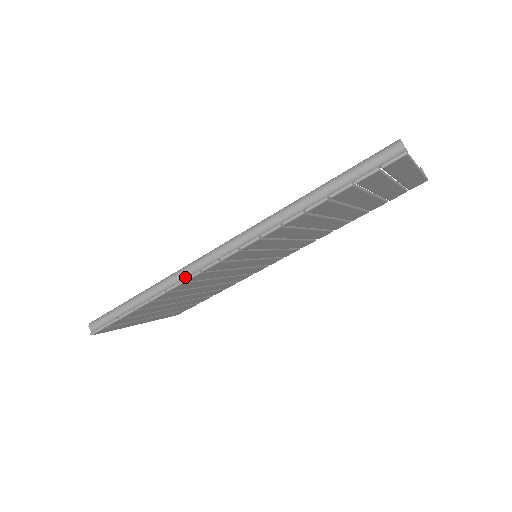
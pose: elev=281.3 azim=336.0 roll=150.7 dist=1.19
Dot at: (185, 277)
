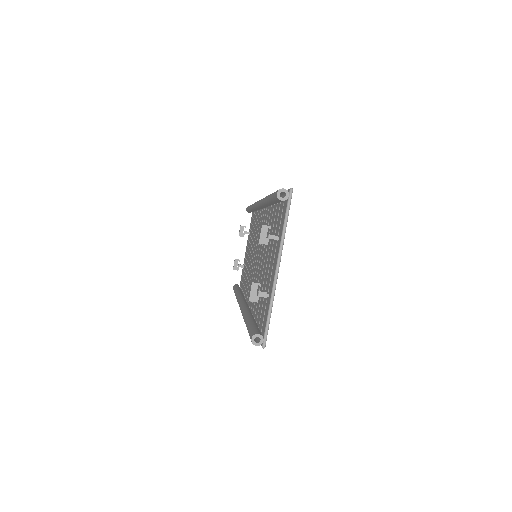
Dot at: occluded
